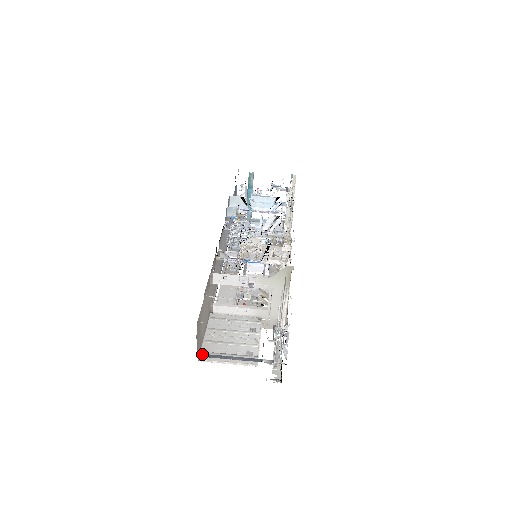
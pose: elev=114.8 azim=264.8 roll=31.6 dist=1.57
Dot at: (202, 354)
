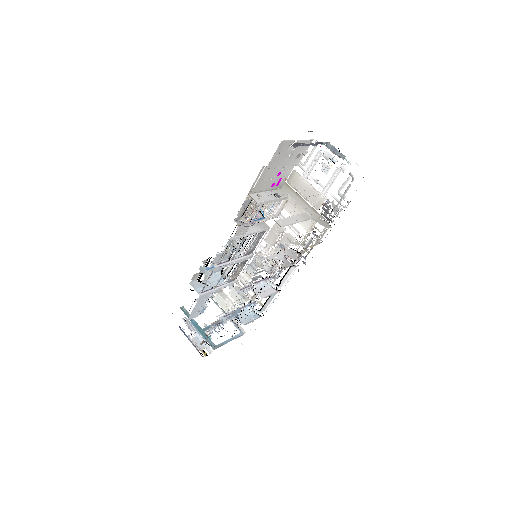
Dot at: occluded
